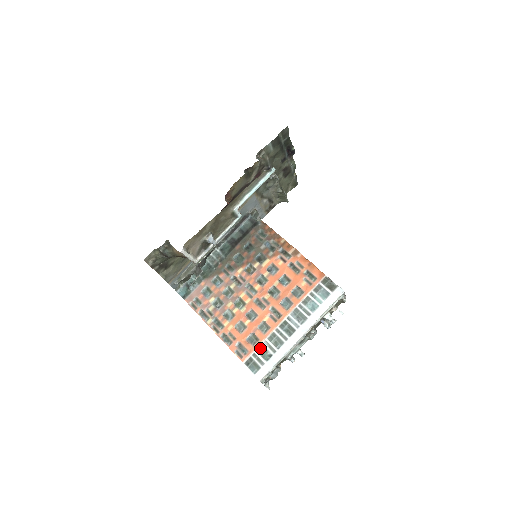
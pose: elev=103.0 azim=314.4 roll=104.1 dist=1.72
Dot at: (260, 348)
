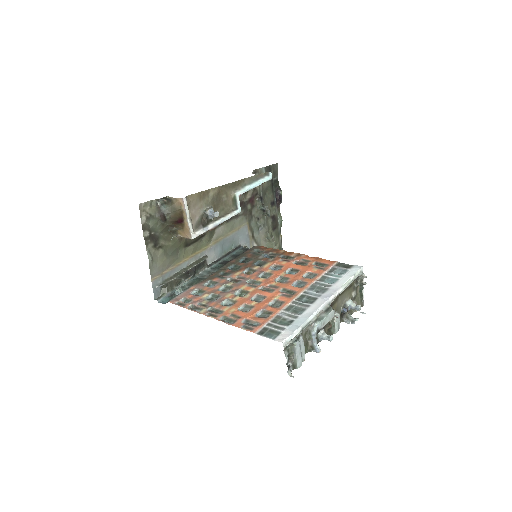
Dot at: (276, 318)
